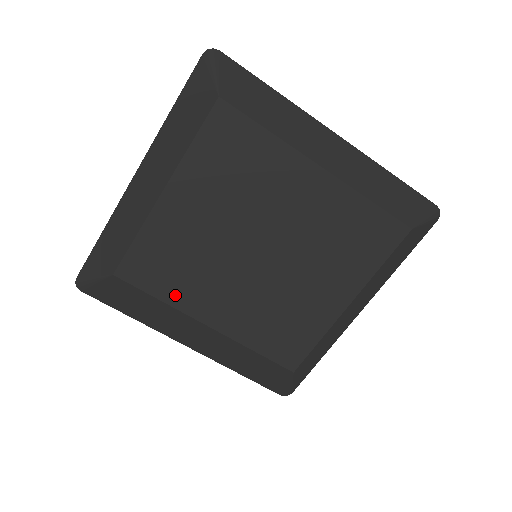
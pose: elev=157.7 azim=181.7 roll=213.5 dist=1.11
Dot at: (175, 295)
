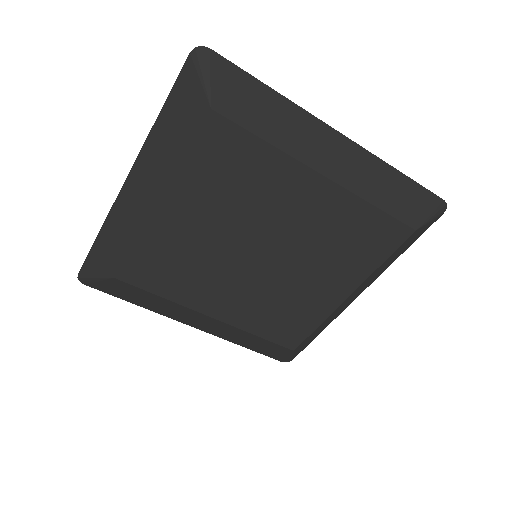
Dot at: (177, 293)
